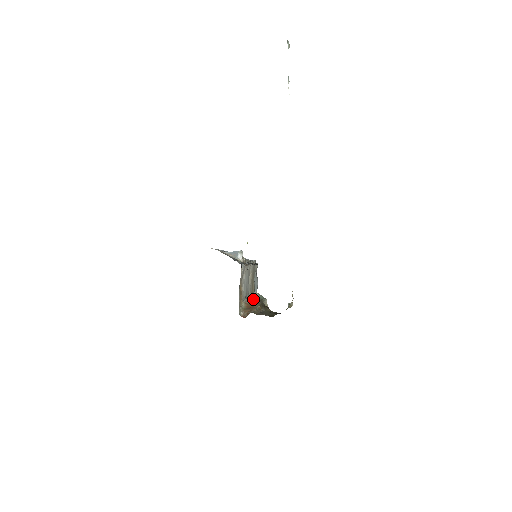
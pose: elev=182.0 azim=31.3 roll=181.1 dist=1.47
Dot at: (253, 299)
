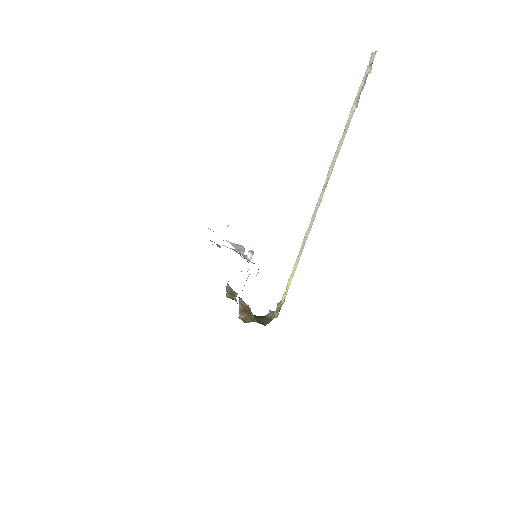
Dot at: occluded
